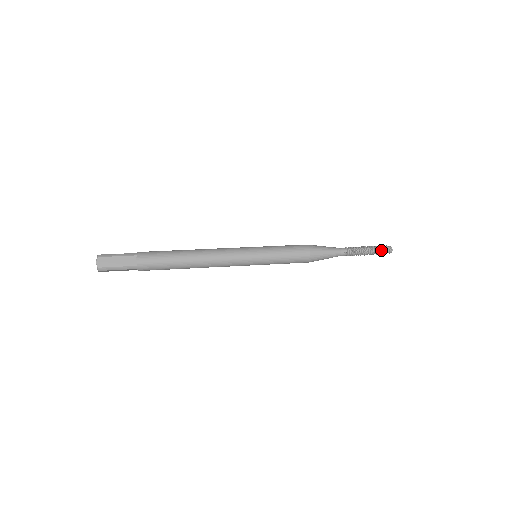
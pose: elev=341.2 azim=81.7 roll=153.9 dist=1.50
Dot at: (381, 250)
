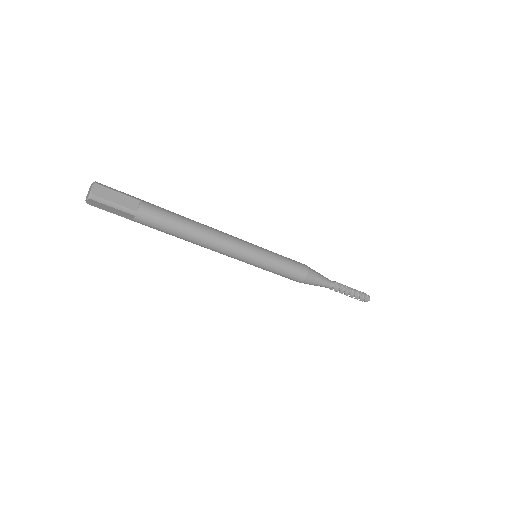
Dot at: (360, 293)
